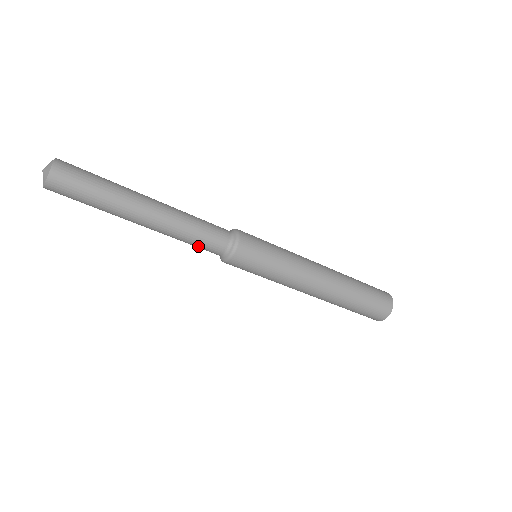
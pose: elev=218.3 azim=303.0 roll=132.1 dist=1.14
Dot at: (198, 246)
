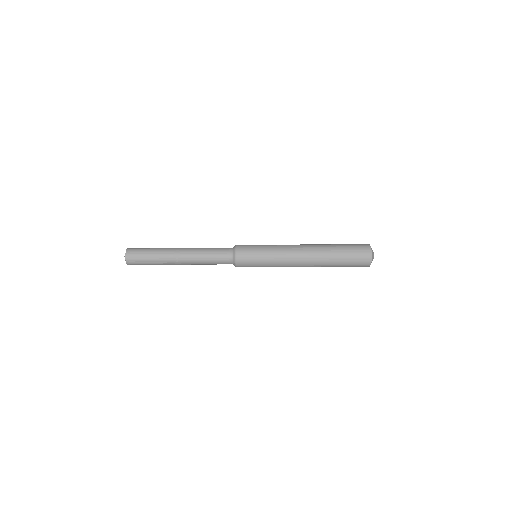
Dot at: (216, 264)
